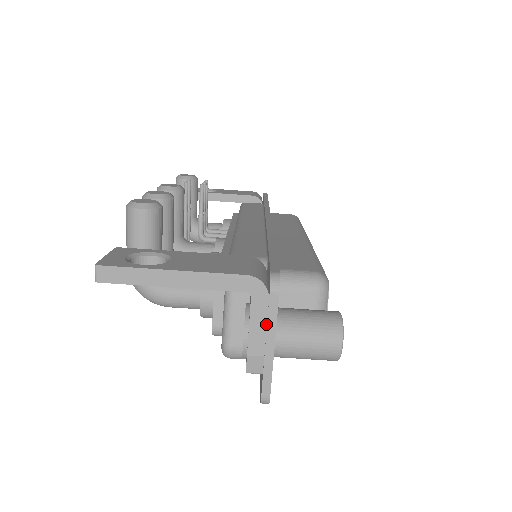
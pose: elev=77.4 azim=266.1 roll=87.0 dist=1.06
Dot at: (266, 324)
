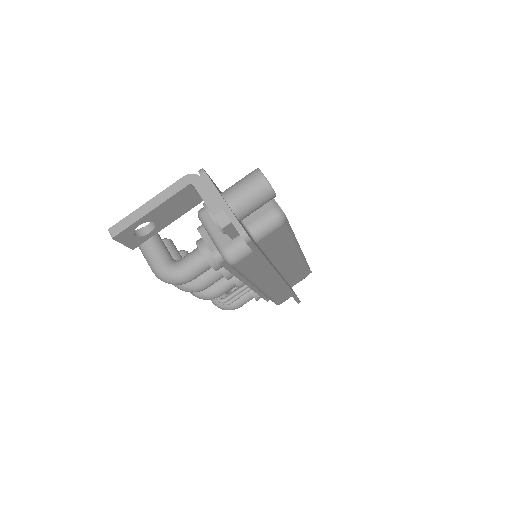
Dot at: (211, 192)
